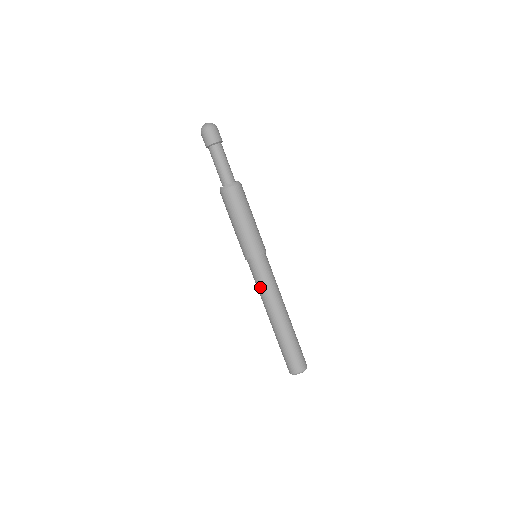
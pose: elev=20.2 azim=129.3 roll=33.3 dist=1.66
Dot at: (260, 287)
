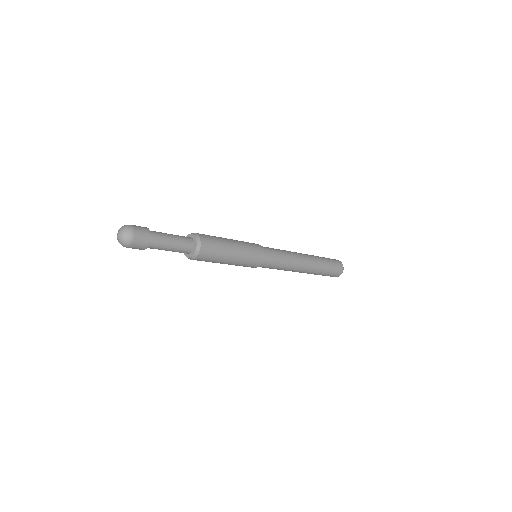
Dot at: occluded
